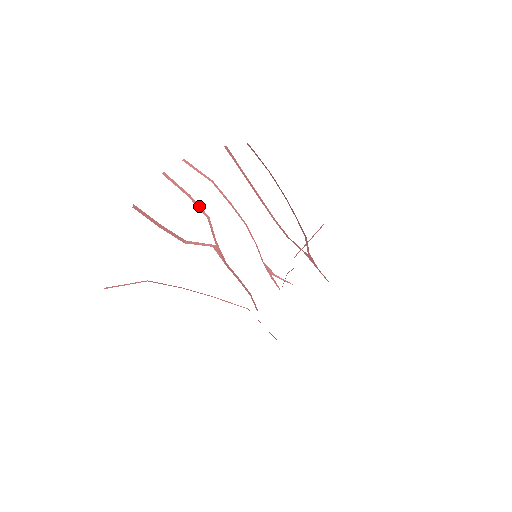
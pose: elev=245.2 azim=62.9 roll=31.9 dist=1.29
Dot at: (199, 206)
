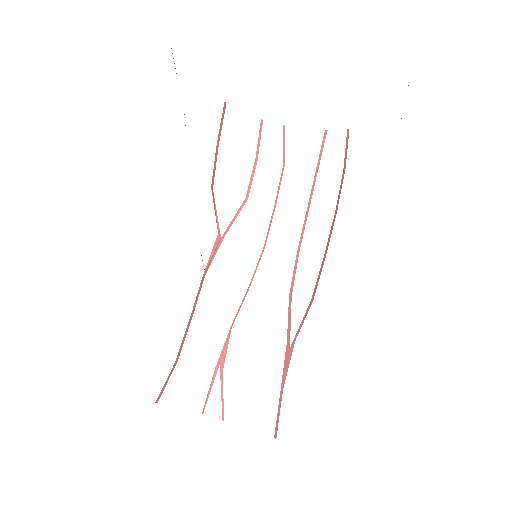
Dot at: (252, 179)
